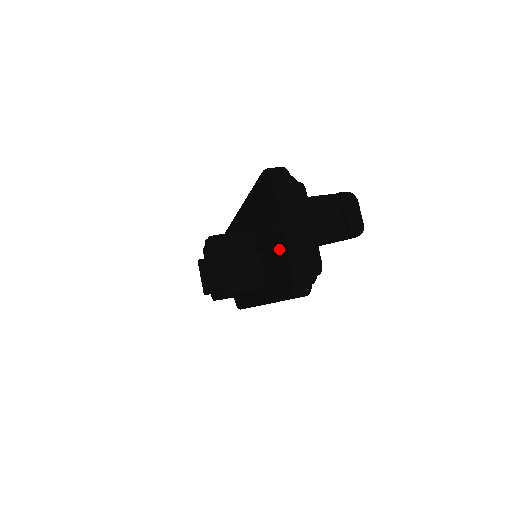
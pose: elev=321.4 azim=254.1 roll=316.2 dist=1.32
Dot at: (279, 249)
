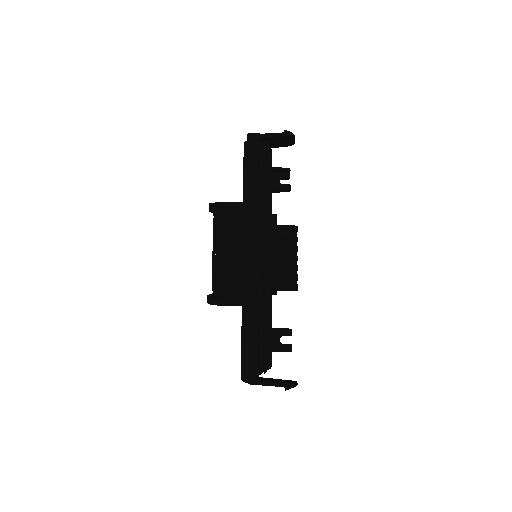
Dot at: occluded
